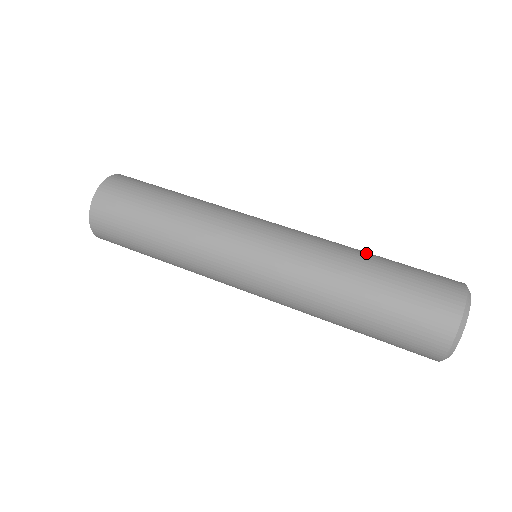
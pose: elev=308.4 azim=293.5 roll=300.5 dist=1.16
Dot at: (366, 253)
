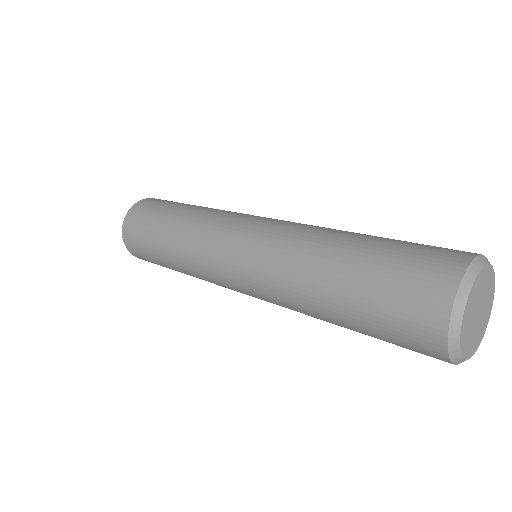
Dot at: (342, 241)
